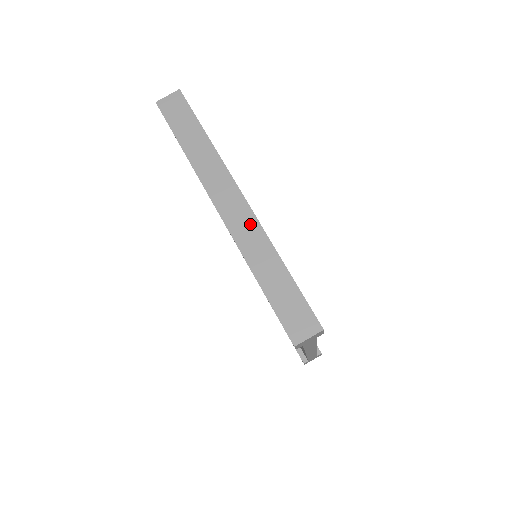
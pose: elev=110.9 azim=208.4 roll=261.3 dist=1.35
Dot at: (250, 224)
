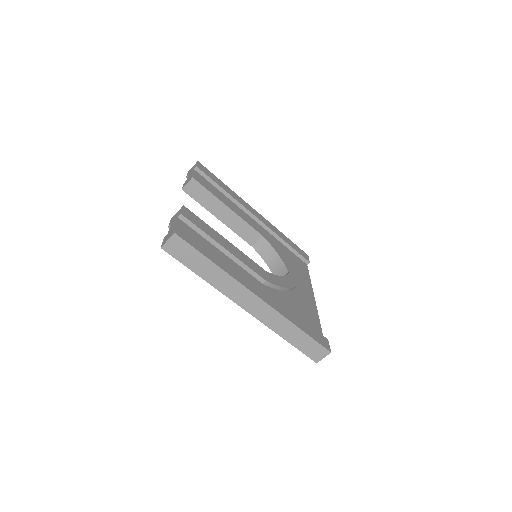
Dot at: (270, 313)
